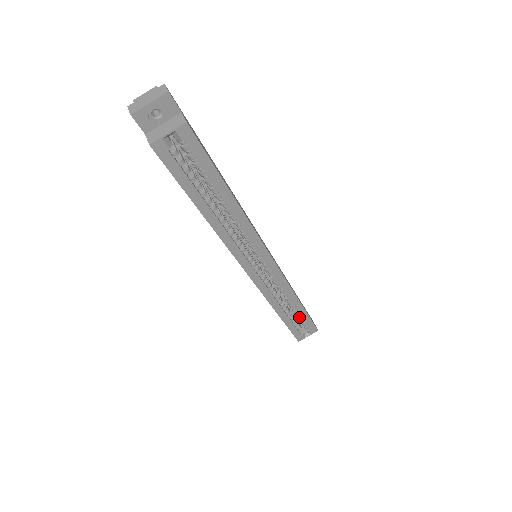
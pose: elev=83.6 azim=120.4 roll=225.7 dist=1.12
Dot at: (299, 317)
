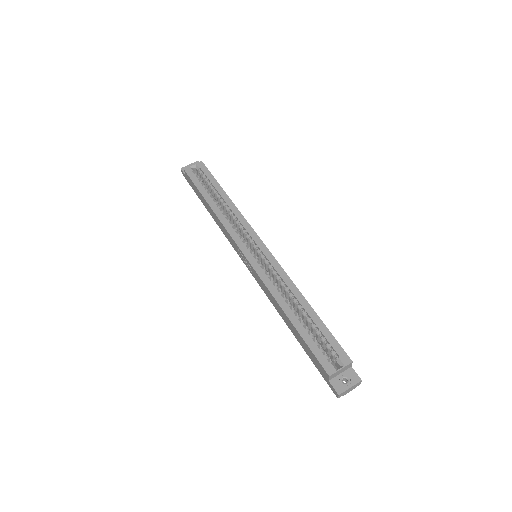
Dot at: (316, 331)
